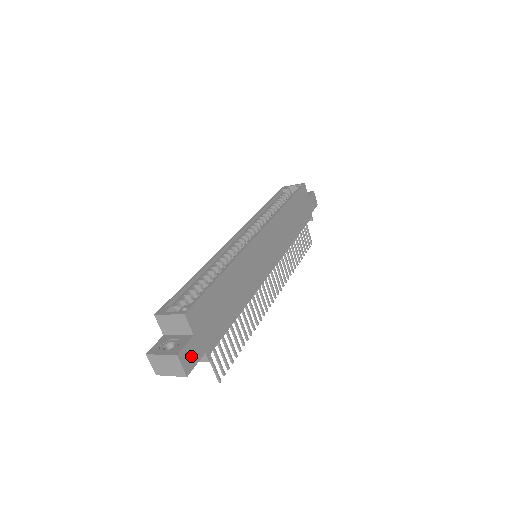
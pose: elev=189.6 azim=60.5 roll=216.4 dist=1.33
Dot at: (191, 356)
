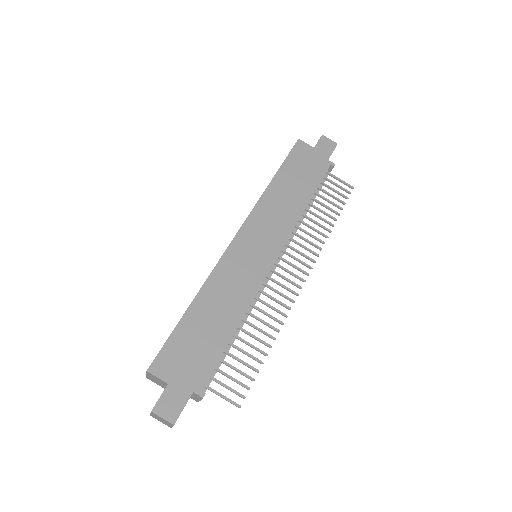
Dot at: (172, 404)
